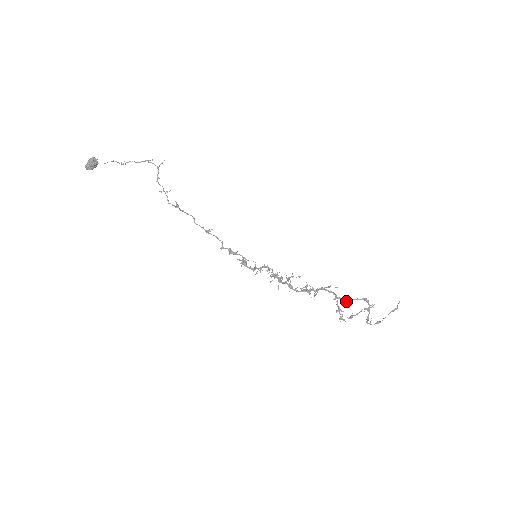
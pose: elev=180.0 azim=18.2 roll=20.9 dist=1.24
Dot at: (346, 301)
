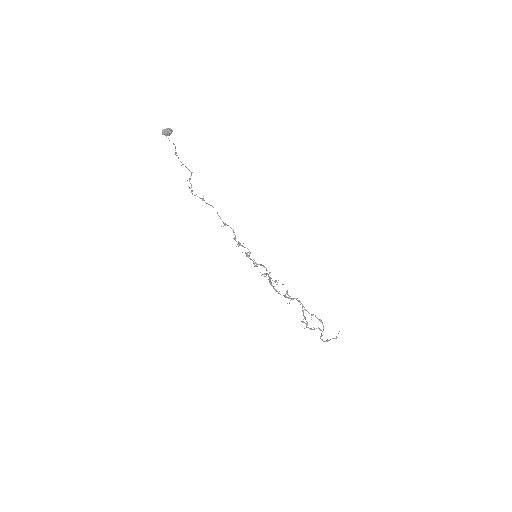
Dot at: (311, 314)
